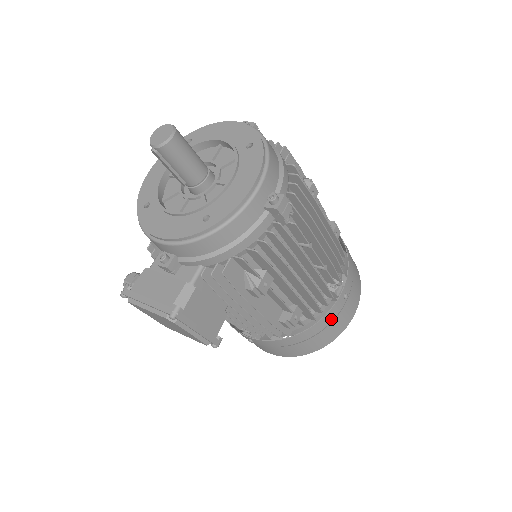
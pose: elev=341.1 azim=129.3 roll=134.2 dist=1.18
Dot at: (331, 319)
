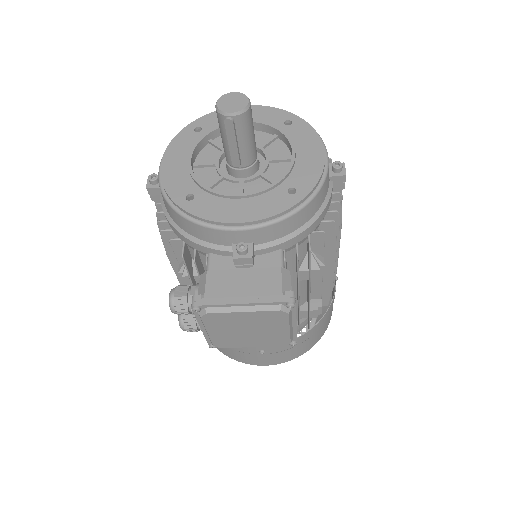
Dot at: occluded
